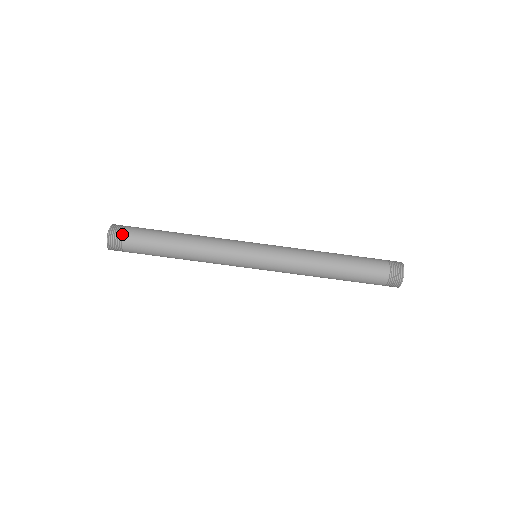
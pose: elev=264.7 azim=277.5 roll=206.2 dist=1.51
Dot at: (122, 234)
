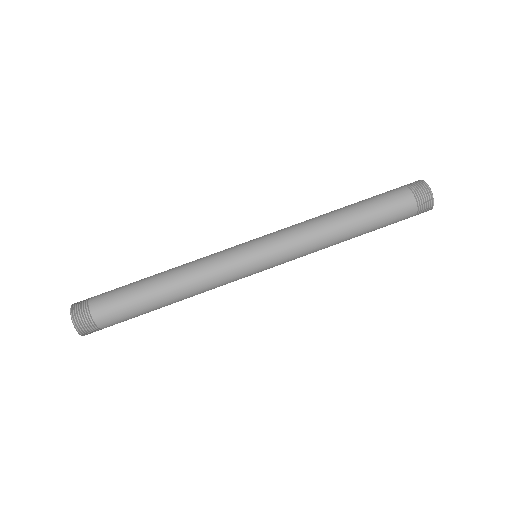
Dot at: (89, 313)
